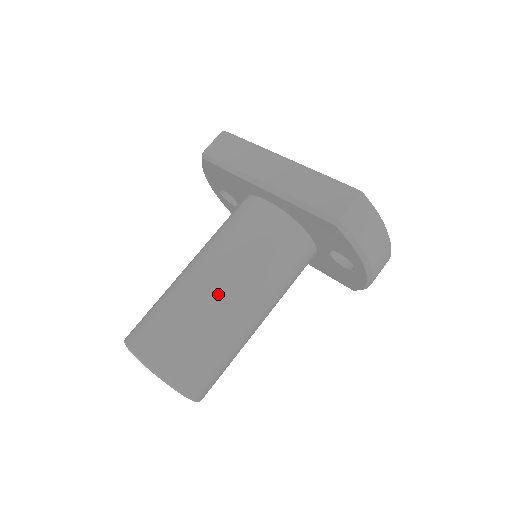
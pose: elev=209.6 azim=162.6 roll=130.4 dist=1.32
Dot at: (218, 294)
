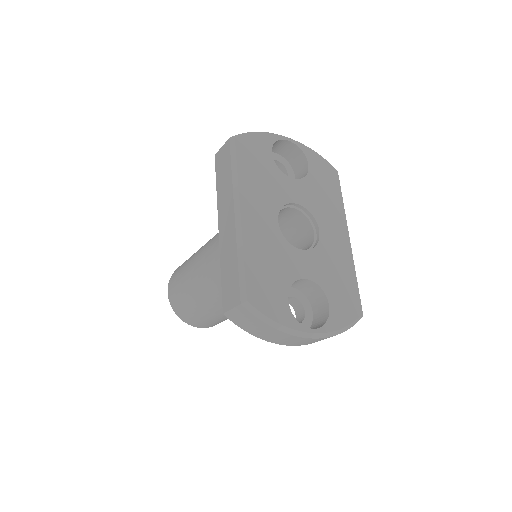
Dot at: (199, 286)
